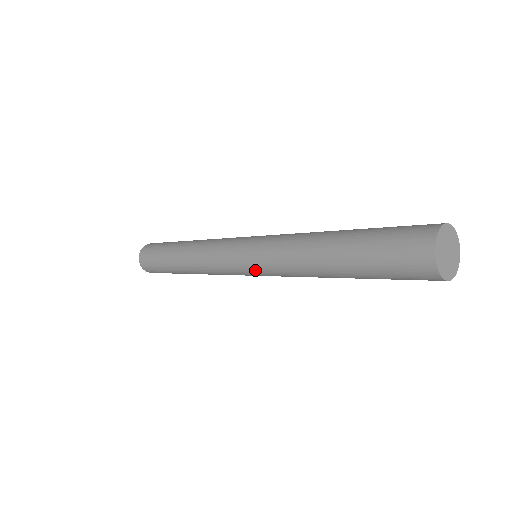
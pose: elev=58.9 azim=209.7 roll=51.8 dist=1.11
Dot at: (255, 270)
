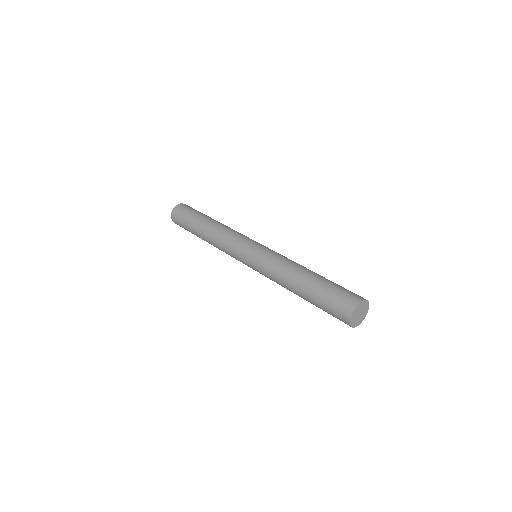
Dot at: (254, 258)
